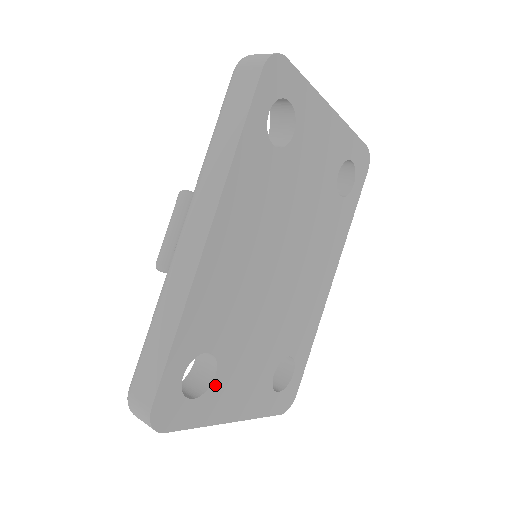
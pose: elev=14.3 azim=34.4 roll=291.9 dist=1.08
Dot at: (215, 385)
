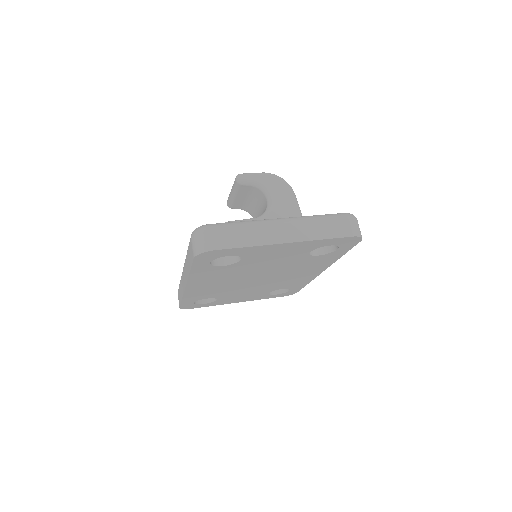
Dot at: (218, 301)
